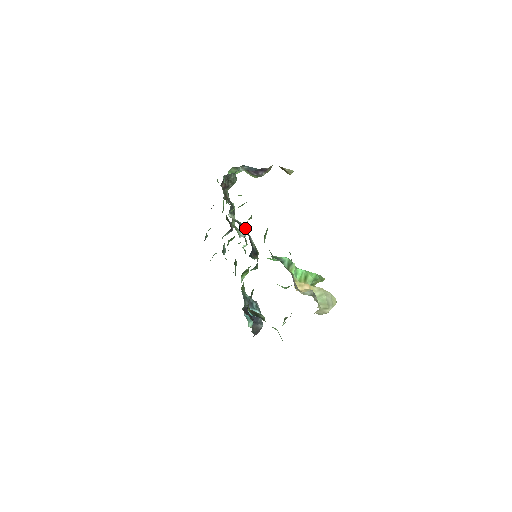
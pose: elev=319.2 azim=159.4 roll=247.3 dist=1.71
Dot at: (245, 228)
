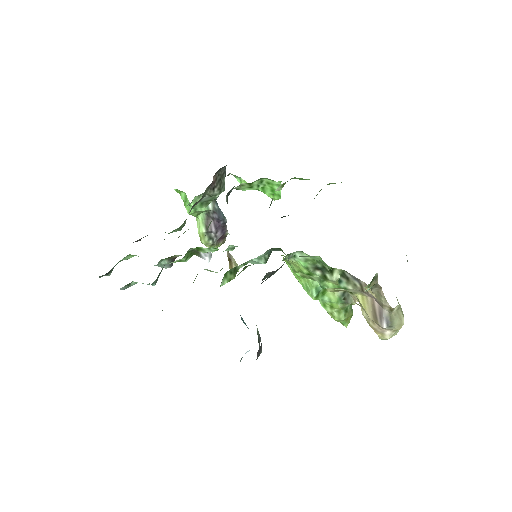
Dot at: occluded
